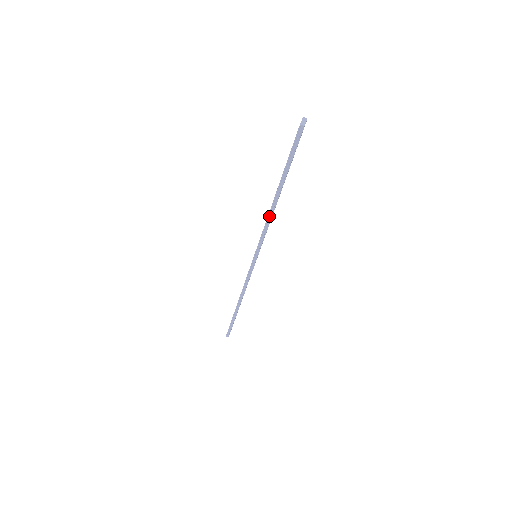
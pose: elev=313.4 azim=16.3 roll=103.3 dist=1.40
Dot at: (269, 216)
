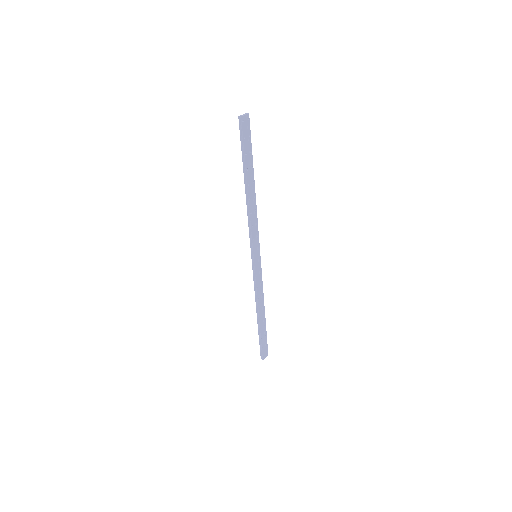
Dot at: (248, 208)
